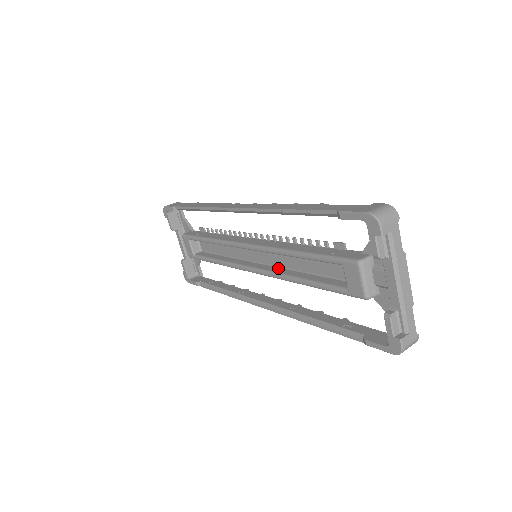
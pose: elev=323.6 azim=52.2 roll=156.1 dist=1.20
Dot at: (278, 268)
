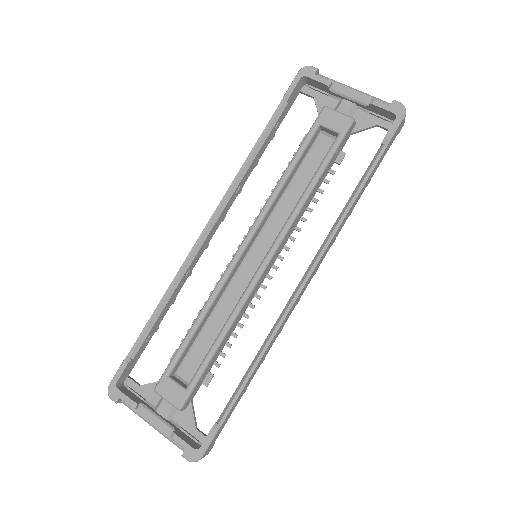
Dot at: occluded
